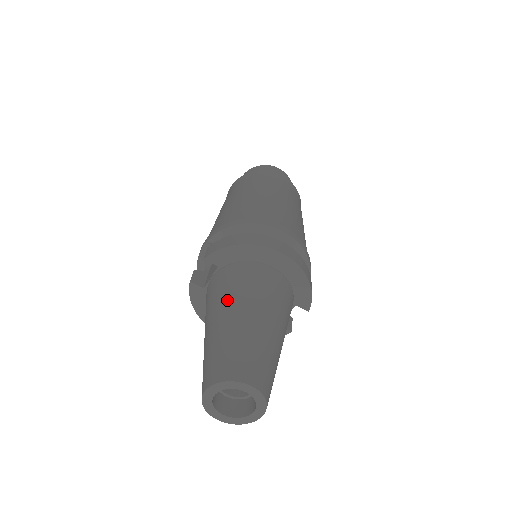
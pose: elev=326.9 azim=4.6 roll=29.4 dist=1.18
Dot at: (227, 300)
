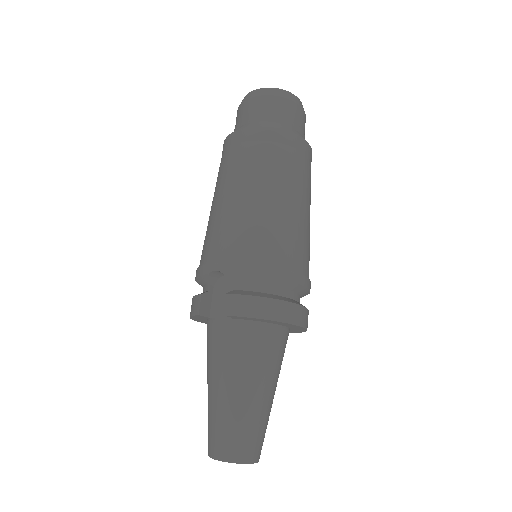
Dot at: (242, 372)
